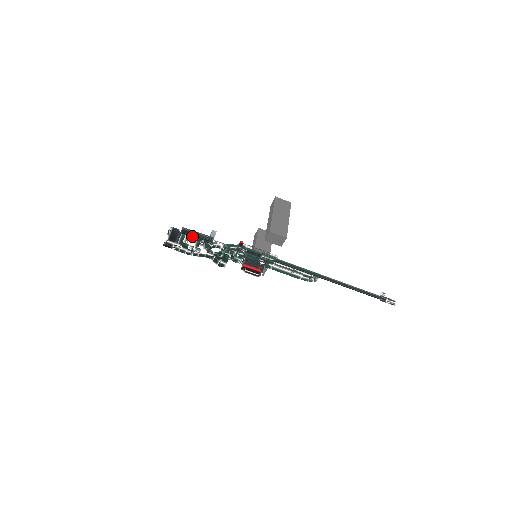
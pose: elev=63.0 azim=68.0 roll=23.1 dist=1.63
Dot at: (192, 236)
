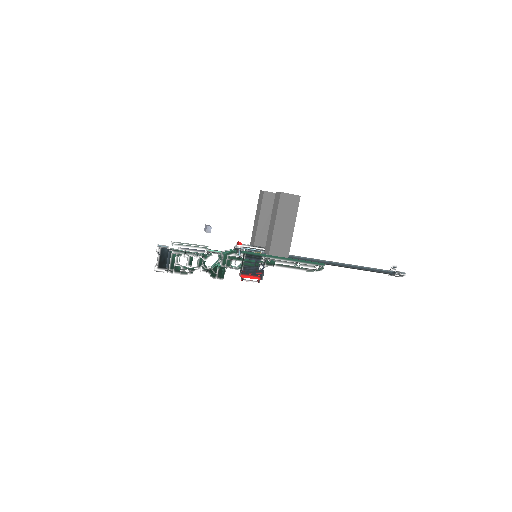
Dot at: (183, 253)
